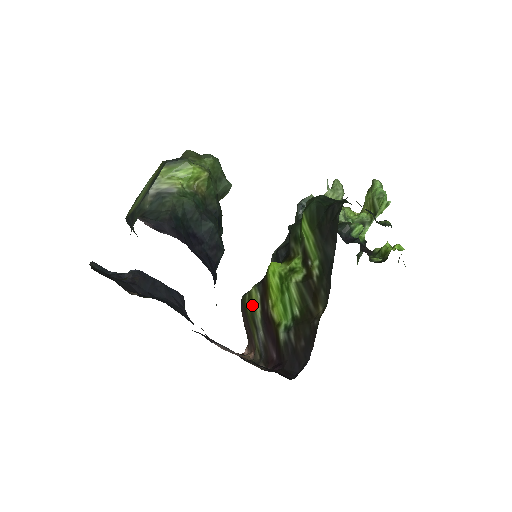
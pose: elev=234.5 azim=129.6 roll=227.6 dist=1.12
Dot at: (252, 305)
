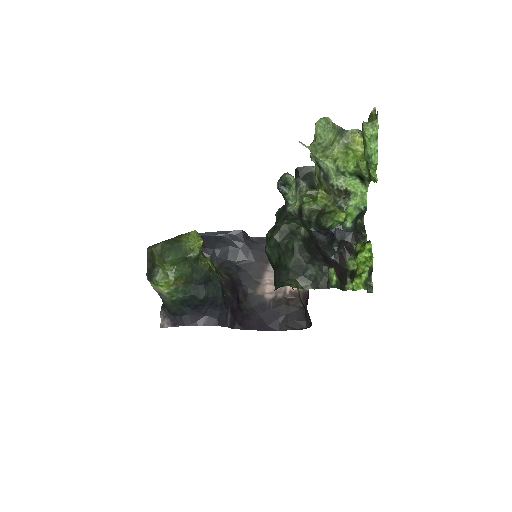
Dot at: occluded
